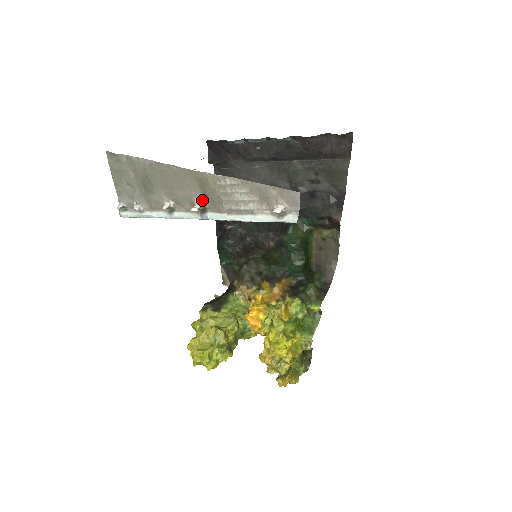
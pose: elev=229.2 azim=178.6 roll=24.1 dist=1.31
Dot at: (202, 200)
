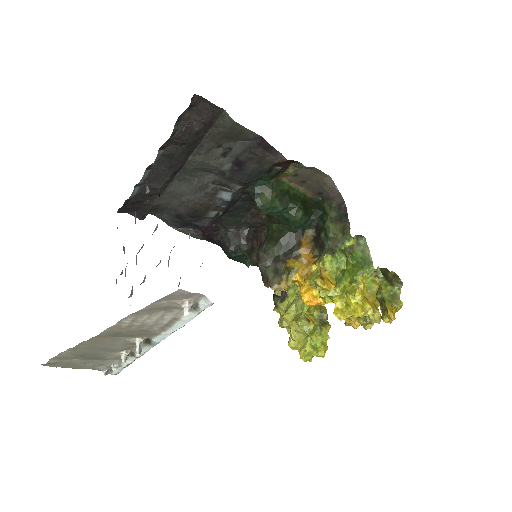
Dot at: (135, 339)
